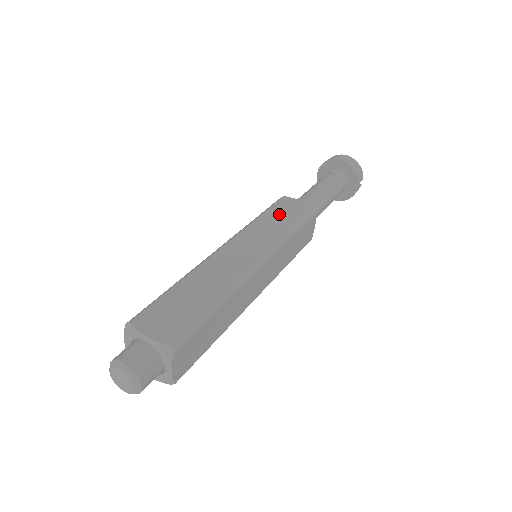
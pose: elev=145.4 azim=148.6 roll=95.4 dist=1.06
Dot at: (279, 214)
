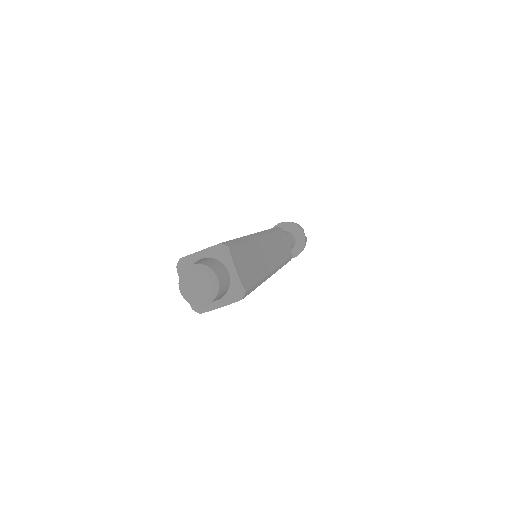
Dot at: occluded
